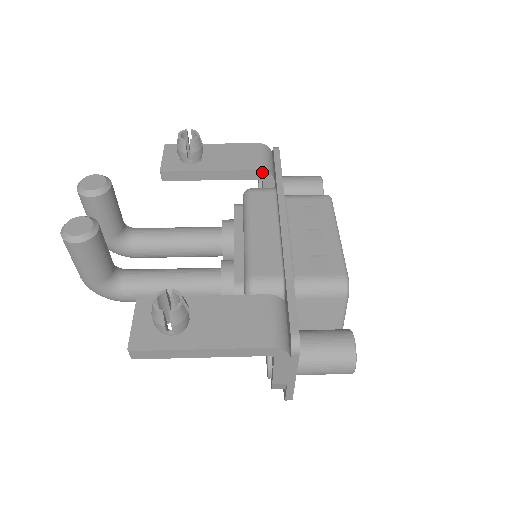
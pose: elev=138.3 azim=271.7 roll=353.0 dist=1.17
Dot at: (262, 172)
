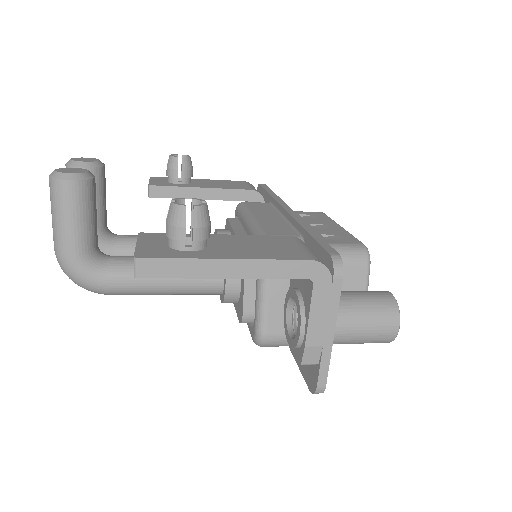
Dot at: (253, 192)
